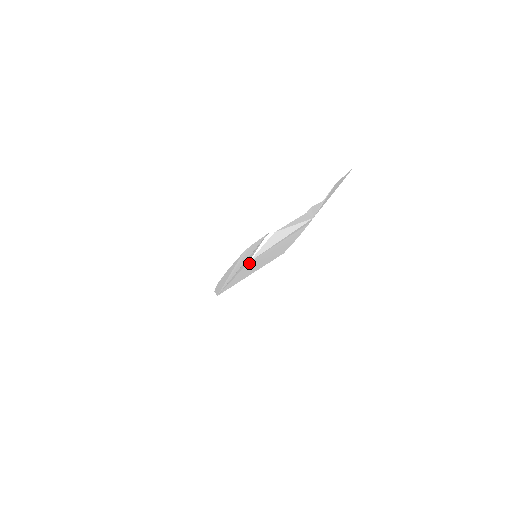
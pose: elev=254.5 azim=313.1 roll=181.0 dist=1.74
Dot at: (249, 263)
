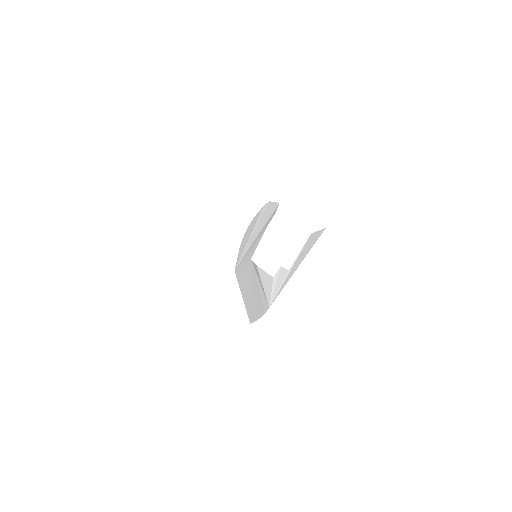
Dot at: (249, 264)
